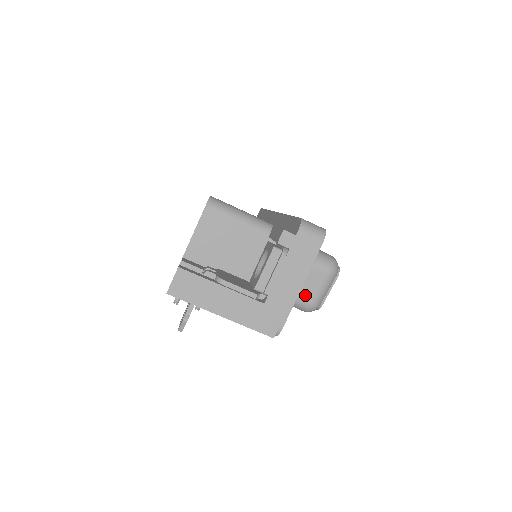
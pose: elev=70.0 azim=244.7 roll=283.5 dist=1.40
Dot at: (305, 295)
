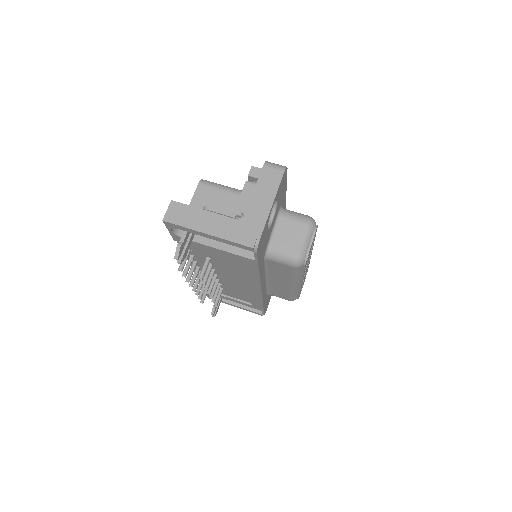
Dot at: (289, 246)
